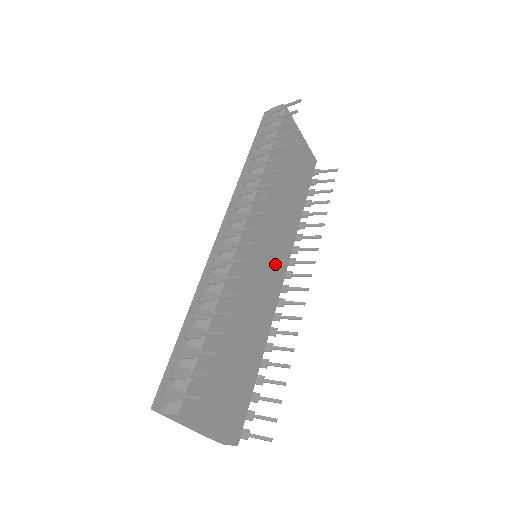
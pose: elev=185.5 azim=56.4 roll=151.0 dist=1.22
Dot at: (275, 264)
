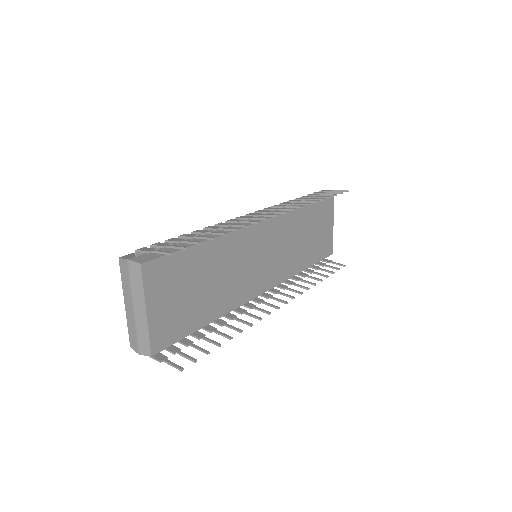
Dot at: (265, 274)
